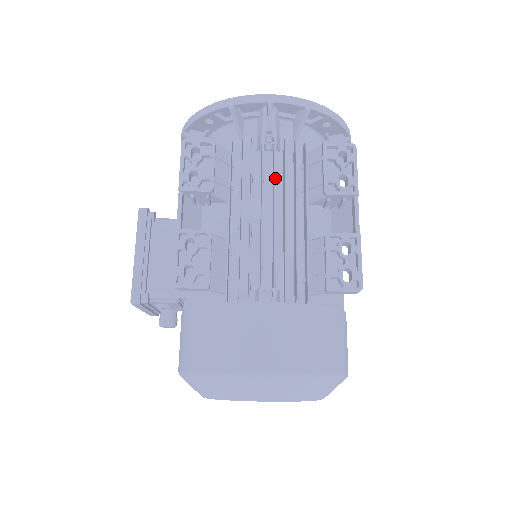
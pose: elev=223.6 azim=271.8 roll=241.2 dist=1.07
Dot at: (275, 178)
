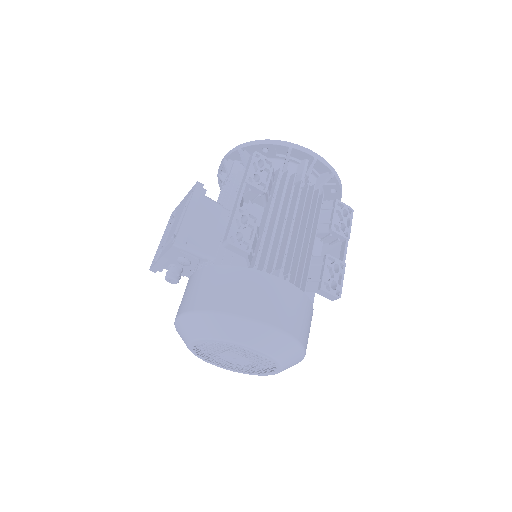
Dot at: (304, 205)
